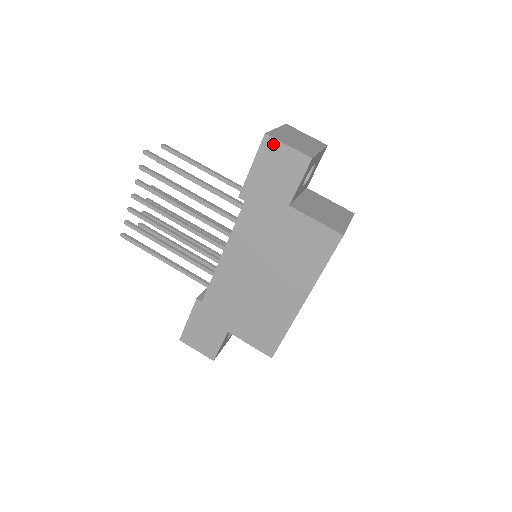
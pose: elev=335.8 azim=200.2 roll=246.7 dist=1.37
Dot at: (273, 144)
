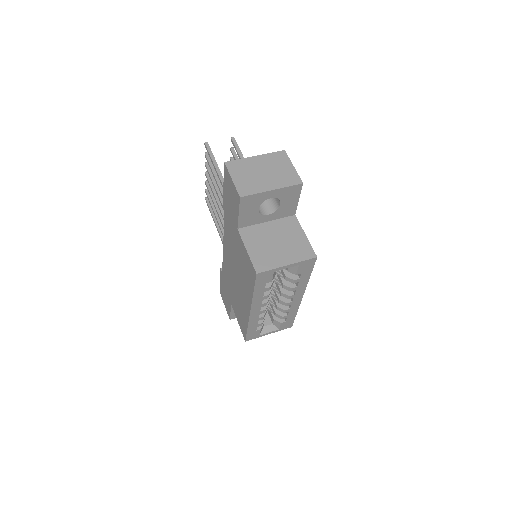
Dot at: (227, 173)
